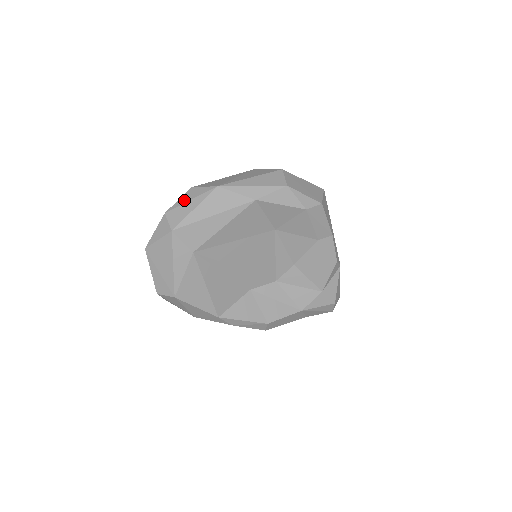
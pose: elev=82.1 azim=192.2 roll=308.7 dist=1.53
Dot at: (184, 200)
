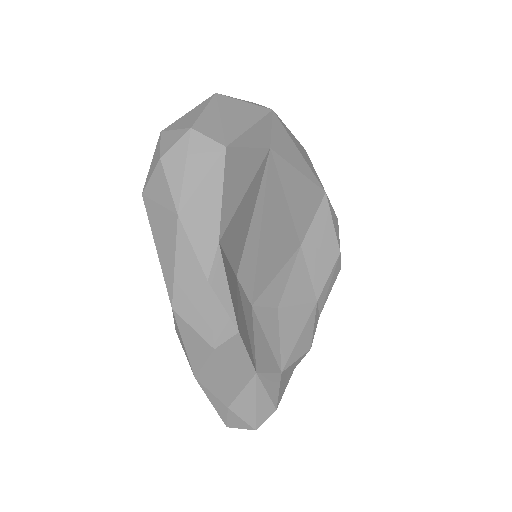
Dot at: occluded
